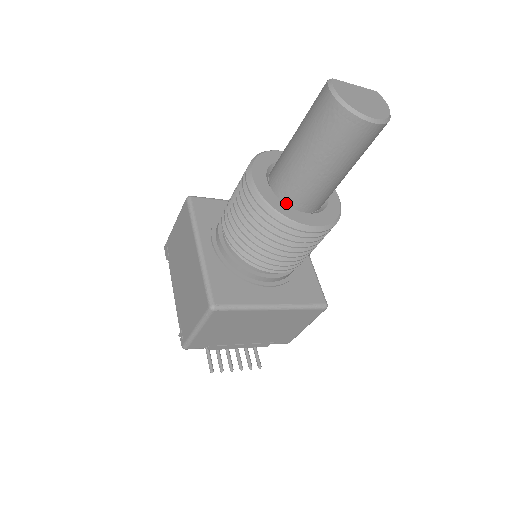
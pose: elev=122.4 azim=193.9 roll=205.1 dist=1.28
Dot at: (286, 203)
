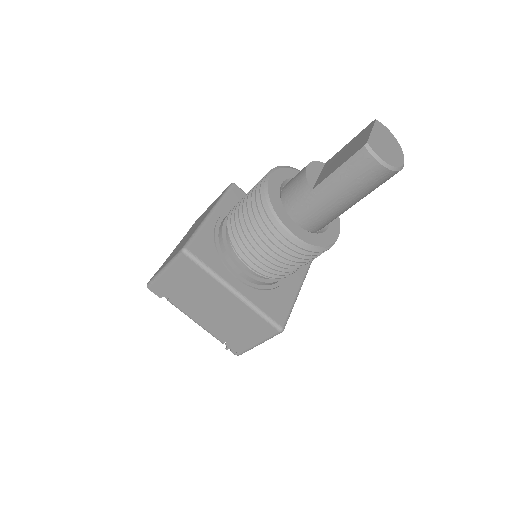
Dot at: (315, 231)
